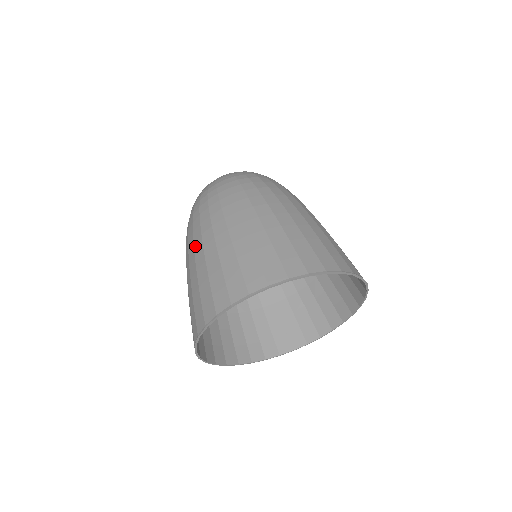
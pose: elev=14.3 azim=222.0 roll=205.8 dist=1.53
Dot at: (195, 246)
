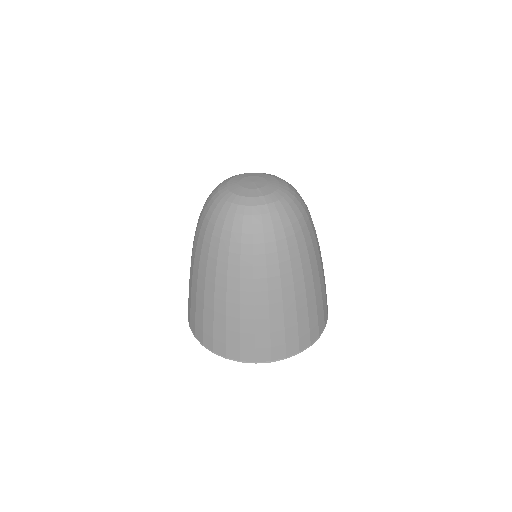
Dot at: (191, 263)
